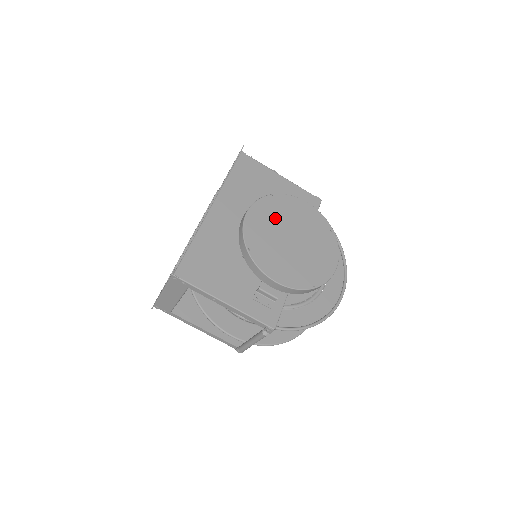
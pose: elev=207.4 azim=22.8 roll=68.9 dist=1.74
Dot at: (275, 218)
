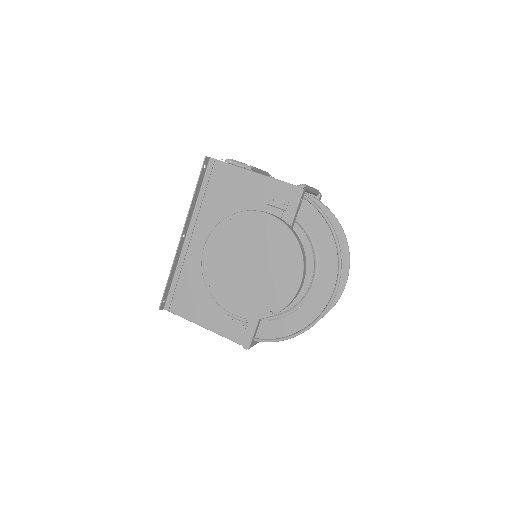
Dot at: (232, 245)
